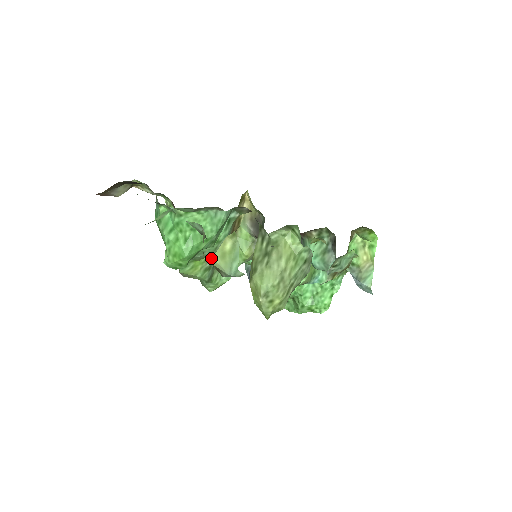
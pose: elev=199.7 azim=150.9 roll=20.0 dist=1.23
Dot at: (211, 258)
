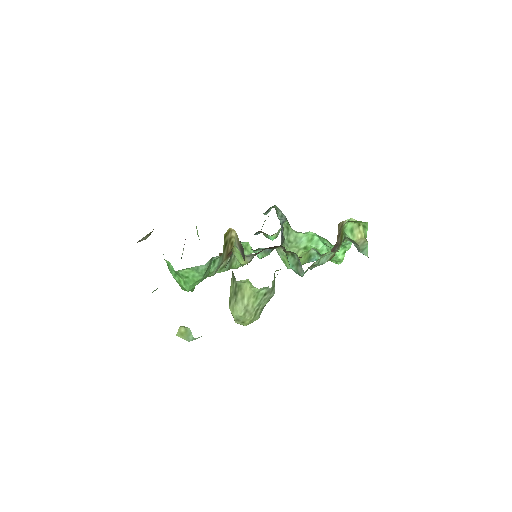
Dot at: occluded
